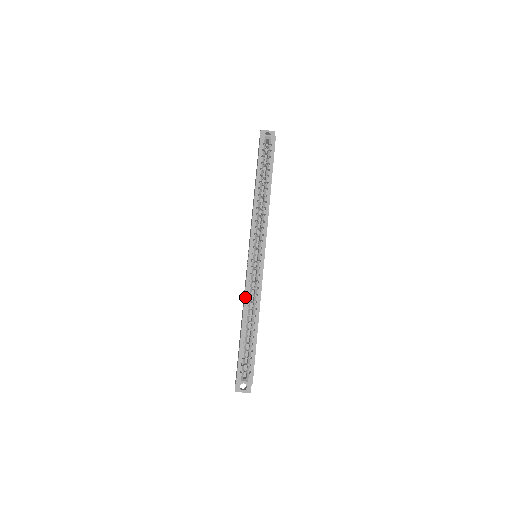
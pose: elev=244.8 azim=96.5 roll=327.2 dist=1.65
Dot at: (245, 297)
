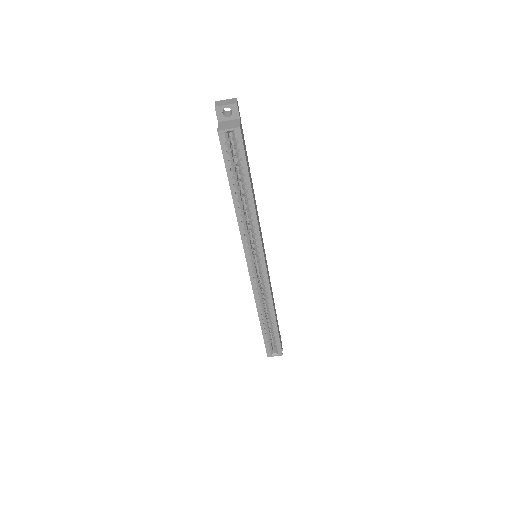
Dot at: (256, 302)
